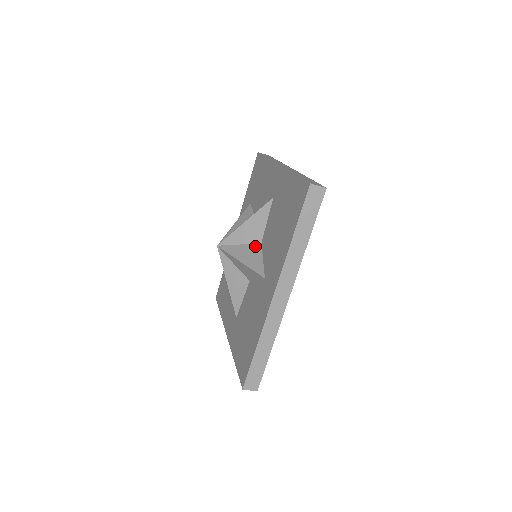
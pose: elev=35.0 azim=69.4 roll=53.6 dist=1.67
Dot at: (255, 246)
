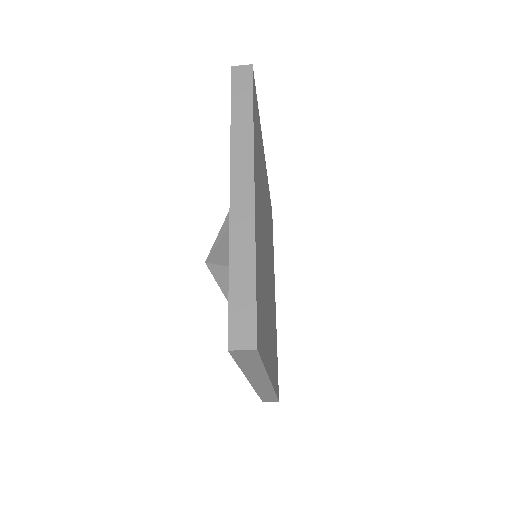
Dot at: occluded
